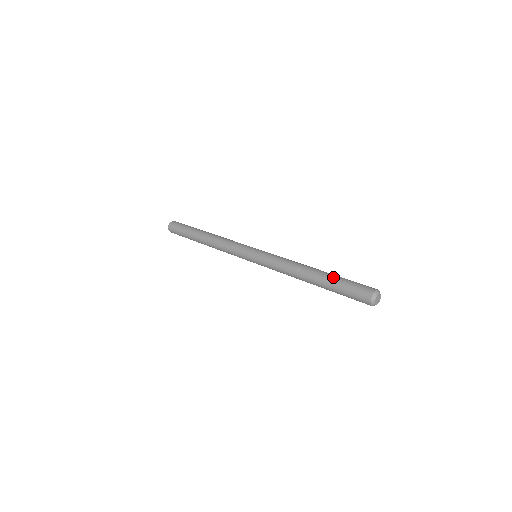
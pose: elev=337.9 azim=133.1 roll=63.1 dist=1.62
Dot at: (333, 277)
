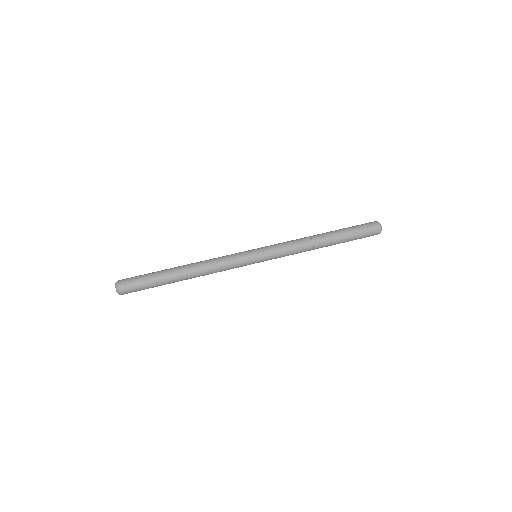
Dot at: (345, 236)
